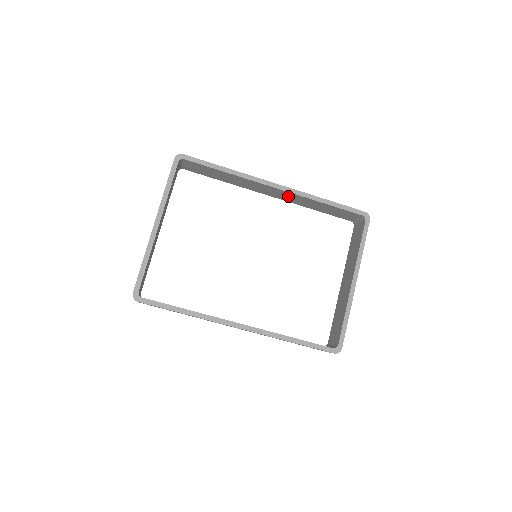
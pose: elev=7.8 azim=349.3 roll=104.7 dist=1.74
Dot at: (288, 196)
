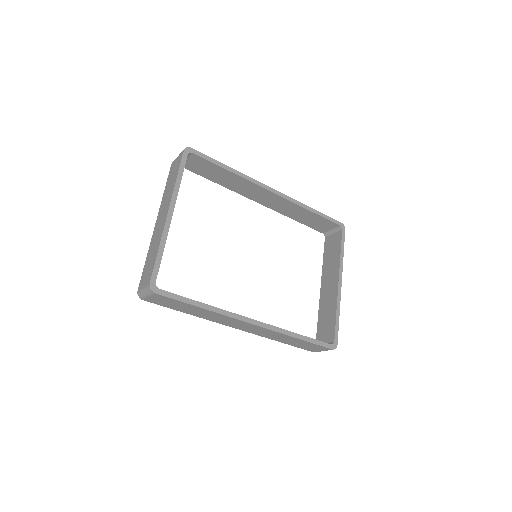
Dot at: (278, 203)
